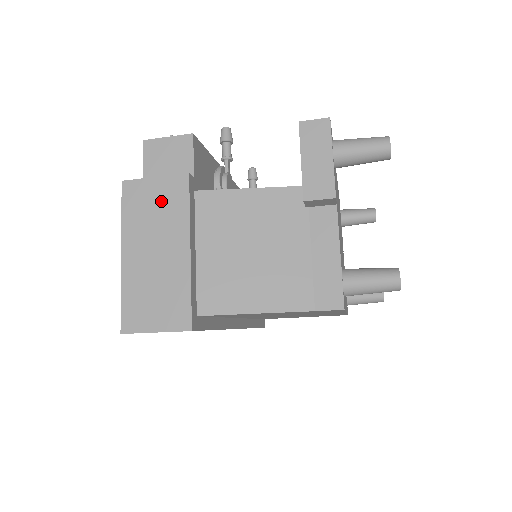
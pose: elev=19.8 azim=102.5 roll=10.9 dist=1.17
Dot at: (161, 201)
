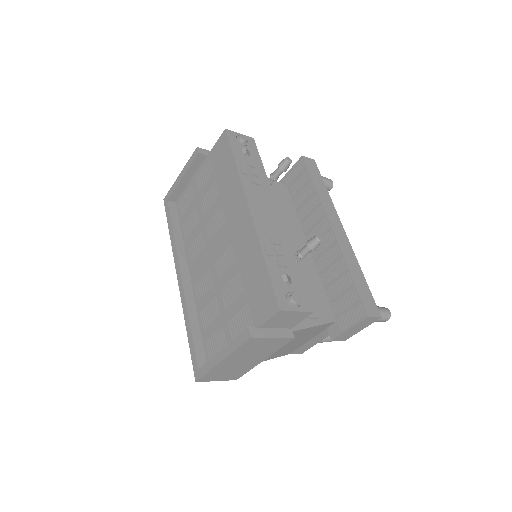
Dot at: (267, 346)
